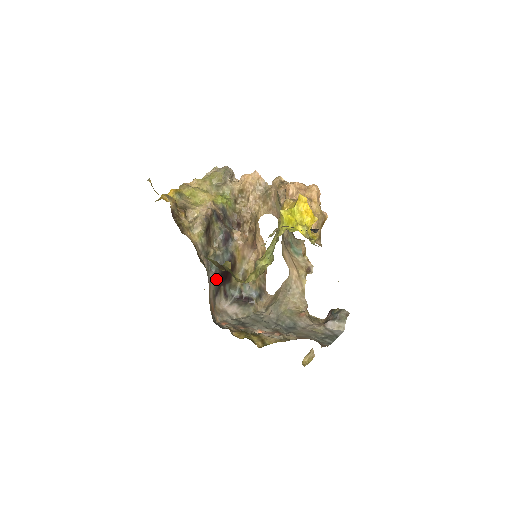
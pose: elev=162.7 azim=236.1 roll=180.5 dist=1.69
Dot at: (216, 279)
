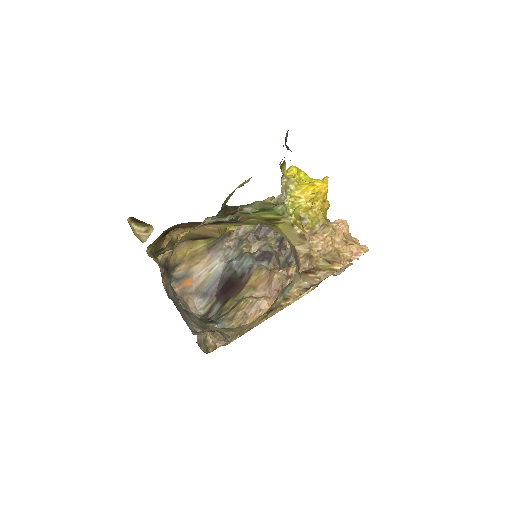
Dot at: (219, 275)
